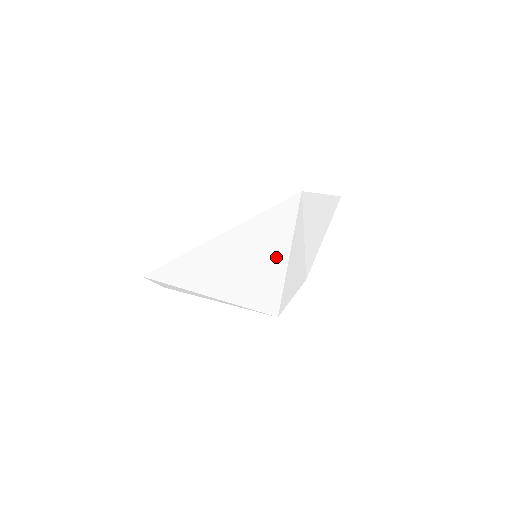
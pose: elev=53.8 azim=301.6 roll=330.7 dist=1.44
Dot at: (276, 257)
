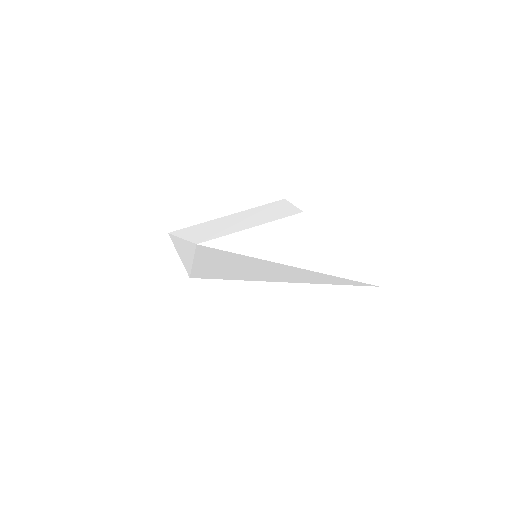
Dot at: (282, 279)
